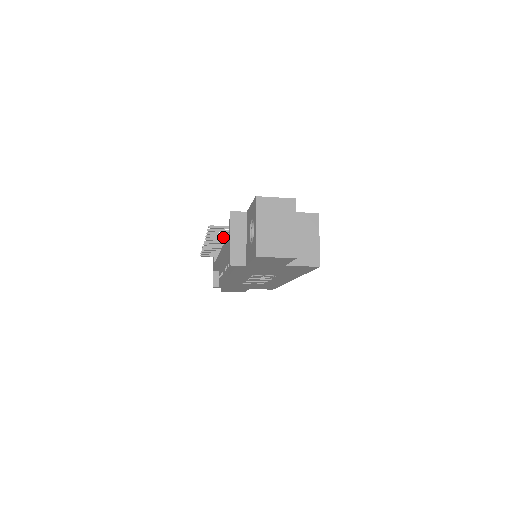
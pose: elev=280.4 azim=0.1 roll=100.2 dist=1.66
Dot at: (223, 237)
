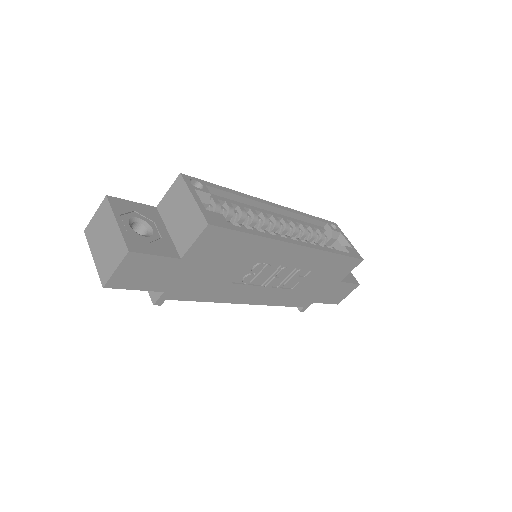
Dot at: occluded
